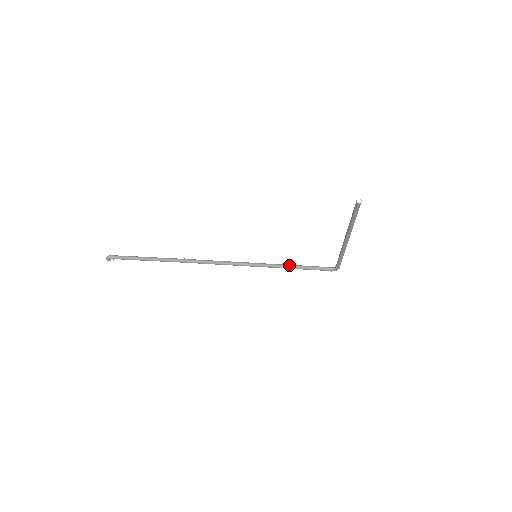
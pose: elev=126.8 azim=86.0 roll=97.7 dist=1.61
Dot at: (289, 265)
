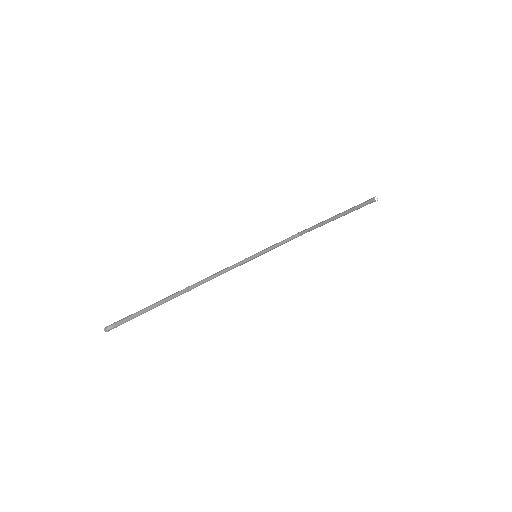
Dot at: (269, 248)
